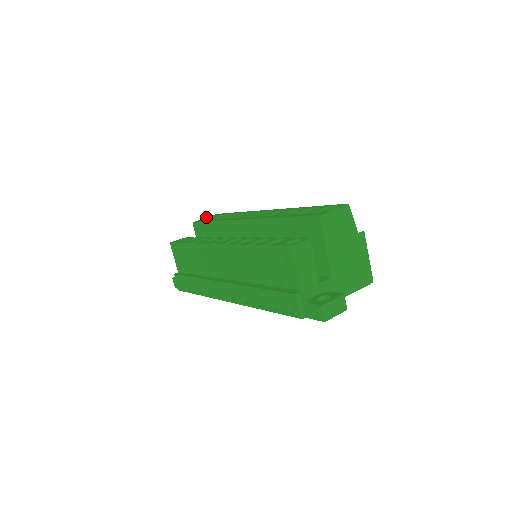
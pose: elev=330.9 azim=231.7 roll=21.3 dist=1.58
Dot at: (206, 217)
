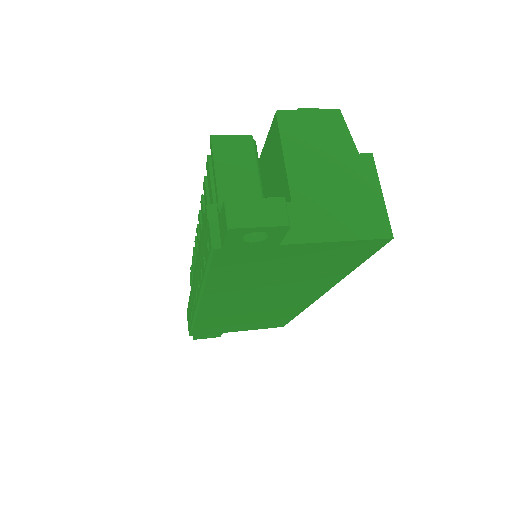
Dot at: occluded
